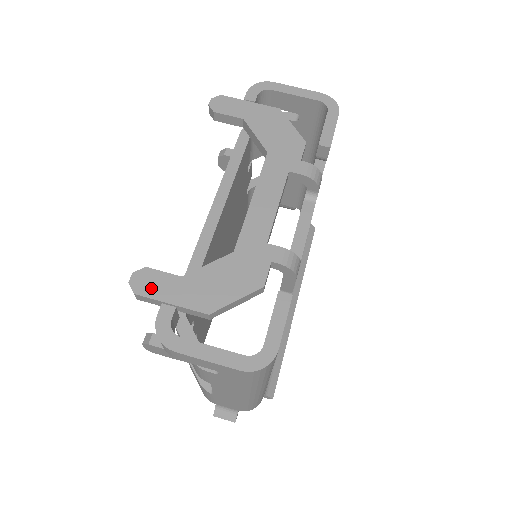
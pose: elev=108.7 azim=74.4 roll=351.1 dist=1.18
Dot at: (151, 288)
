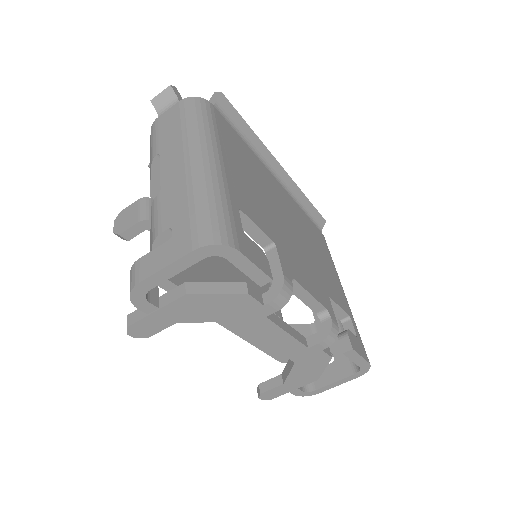
Dot at: (276, 394)
